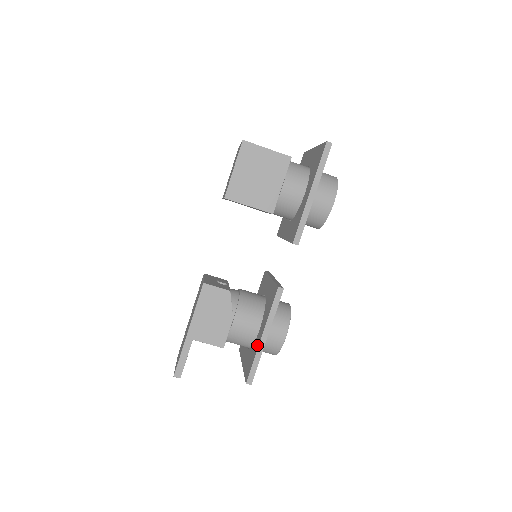
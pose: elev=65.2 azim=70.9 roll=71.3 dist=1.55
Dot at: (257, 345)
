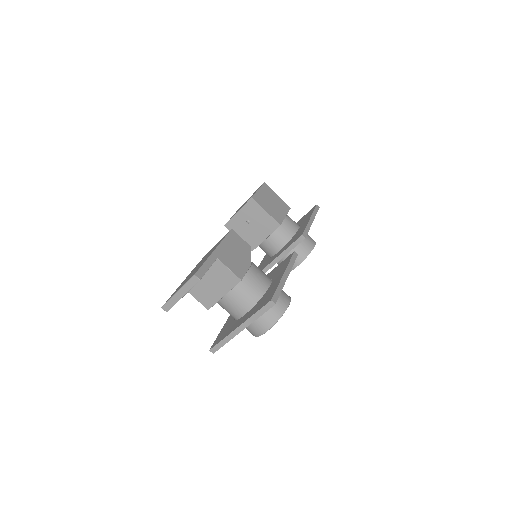
Dot at: (277, 282)
